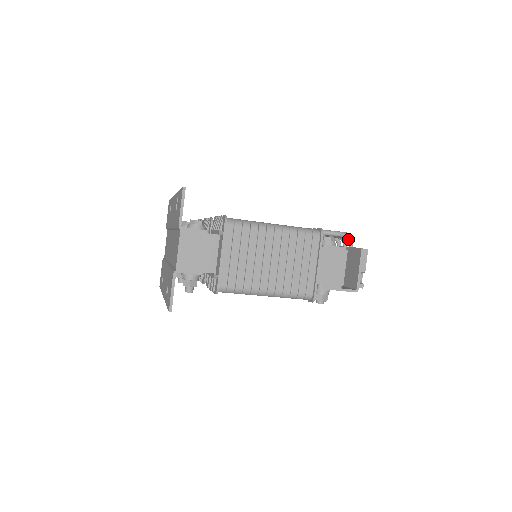
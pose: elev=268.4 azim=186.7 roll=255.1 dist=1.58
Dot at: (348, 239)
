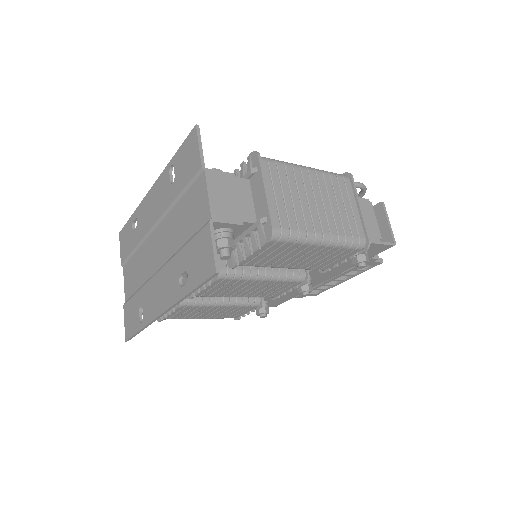
Dot at: occluded
